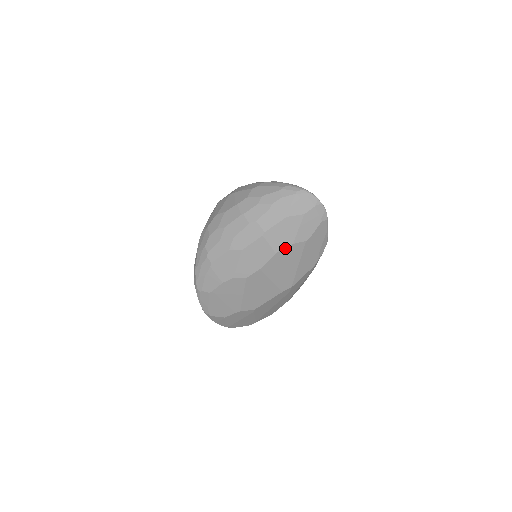
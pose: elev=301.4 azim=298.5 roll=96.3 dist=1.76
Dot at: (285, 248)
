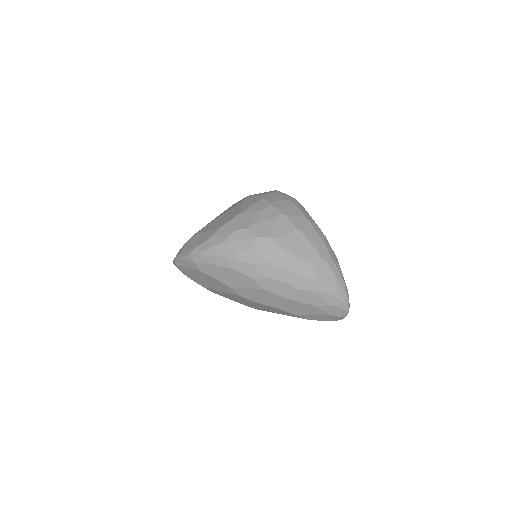
Dot at: (289, 312)
